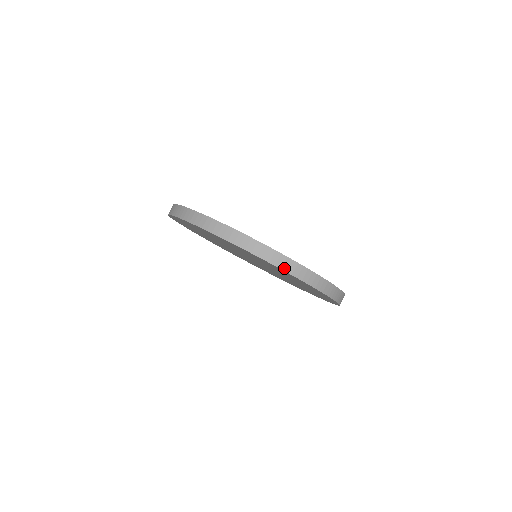
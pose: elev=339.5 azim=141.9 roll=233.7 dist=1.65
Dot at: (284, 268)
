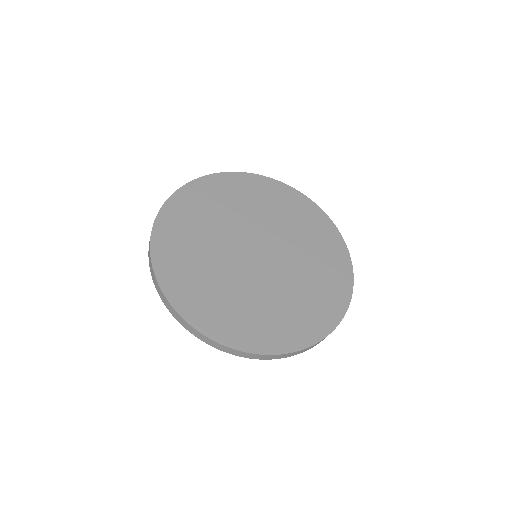
Dot at: (237, 355)
